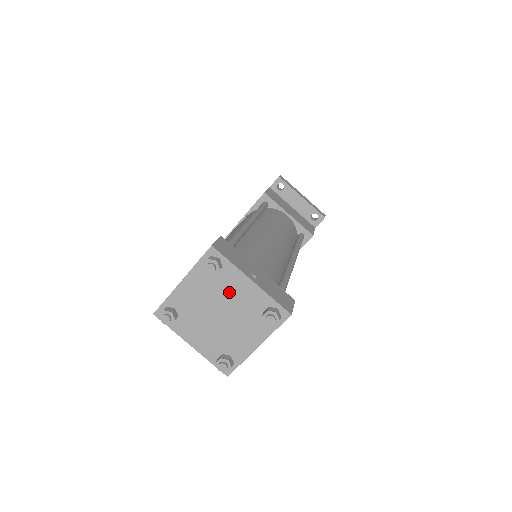
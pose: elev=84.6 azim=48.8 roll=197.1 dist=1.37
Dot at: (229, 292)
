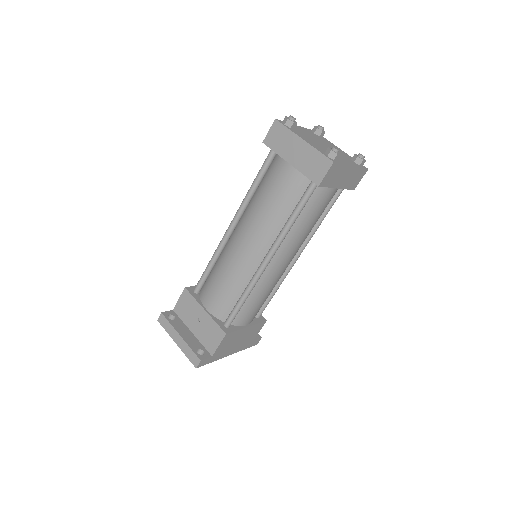
Dot at: (328, 144)
